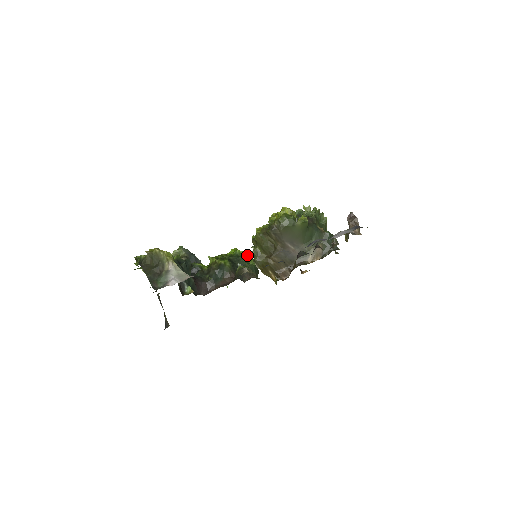
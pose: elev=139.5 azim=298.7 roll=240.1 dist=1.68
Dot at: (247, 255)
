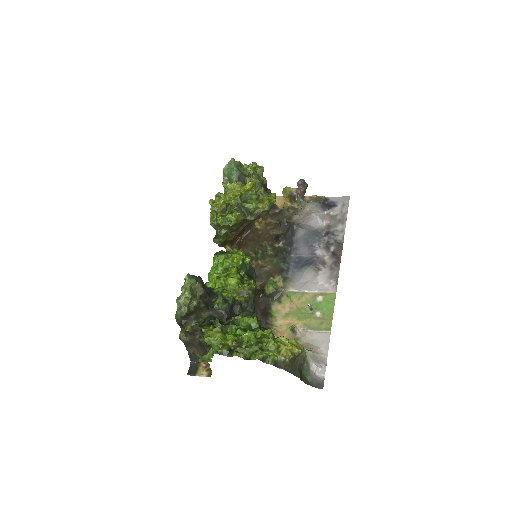
Dot at: (251, 259)
